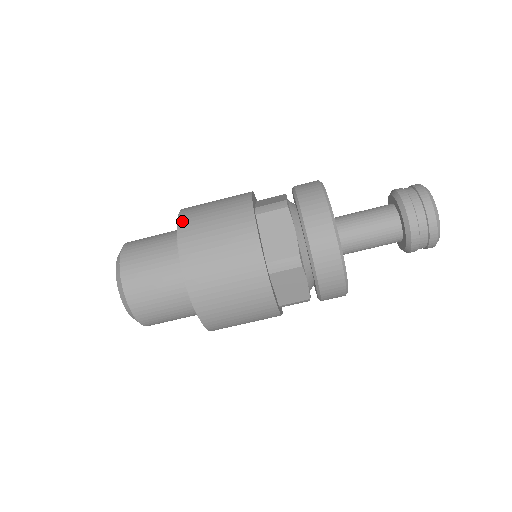
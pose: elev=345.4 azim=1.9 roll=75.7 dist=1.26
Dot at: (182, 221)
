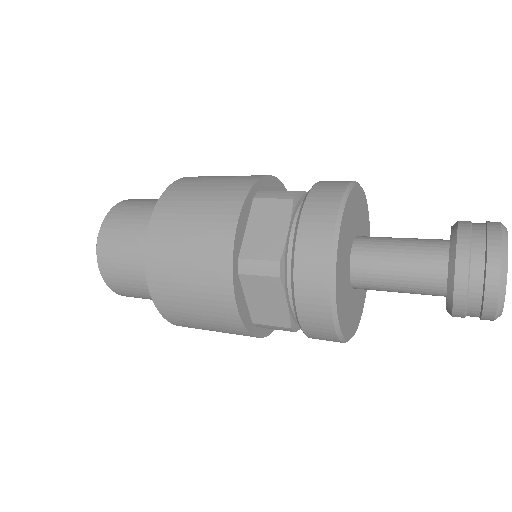
Dot at: (175, 184)
